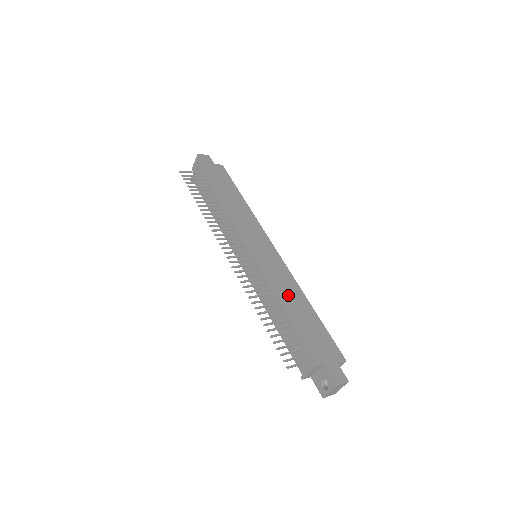
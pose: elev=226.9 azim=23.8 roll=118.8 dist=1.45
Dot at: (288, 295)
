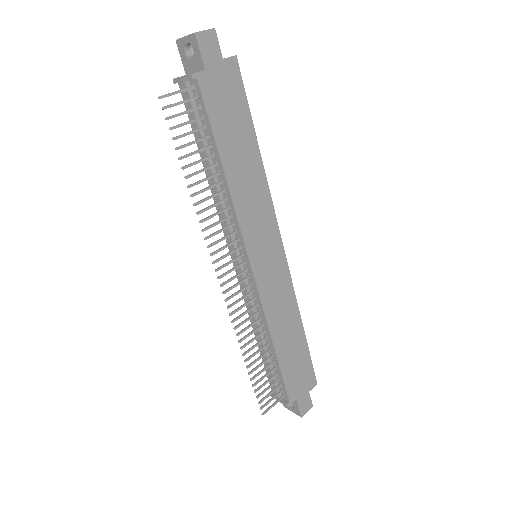
Dot at: (283, 324)
